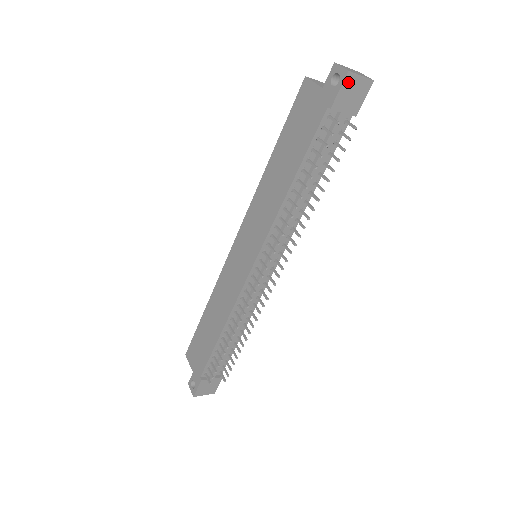
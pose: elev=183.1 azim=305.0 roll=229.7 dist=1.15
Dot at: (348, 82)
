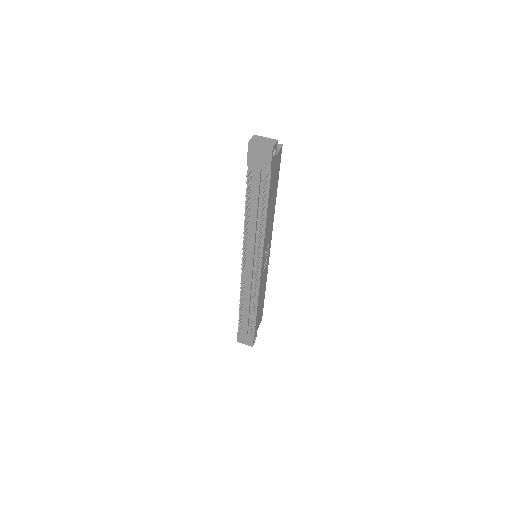
Dot at: (252, 149)
